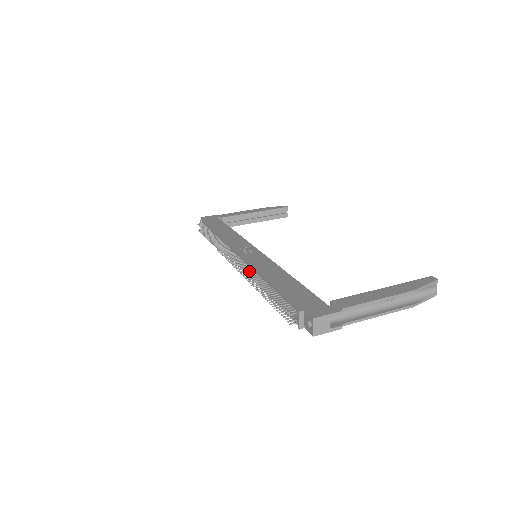
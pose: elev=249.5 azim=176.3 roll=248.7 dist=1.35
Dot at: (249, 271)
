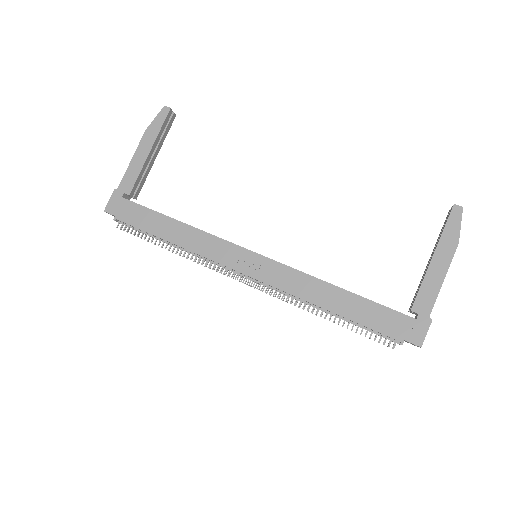
Dot at: (291, 301)
